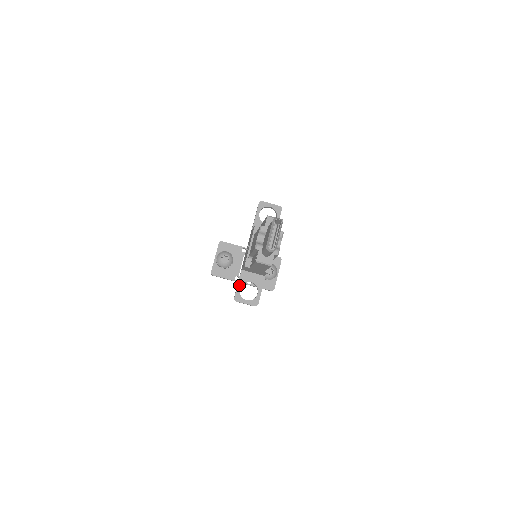
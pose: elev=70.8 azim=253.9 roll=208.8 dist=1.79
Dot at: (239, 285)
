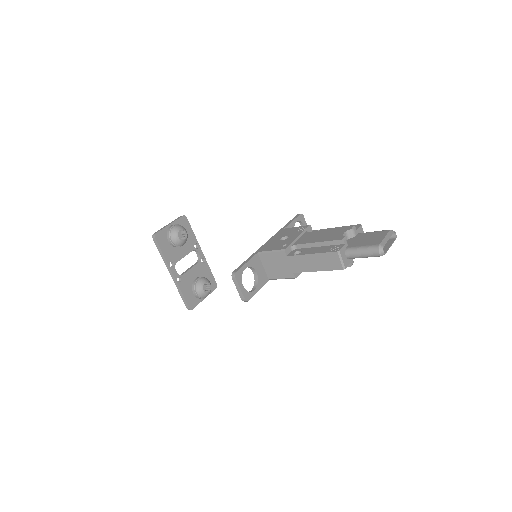
Dot at: (247, 264)
